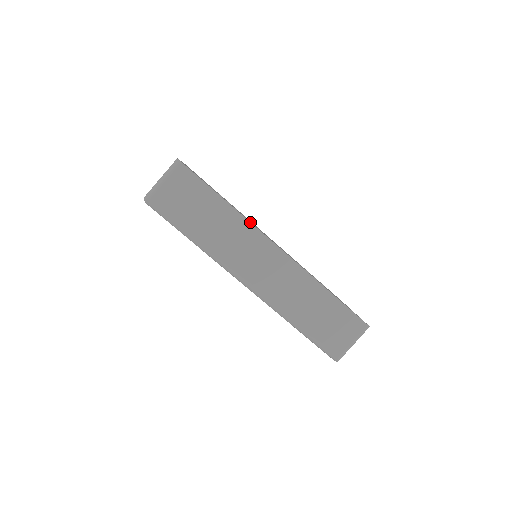
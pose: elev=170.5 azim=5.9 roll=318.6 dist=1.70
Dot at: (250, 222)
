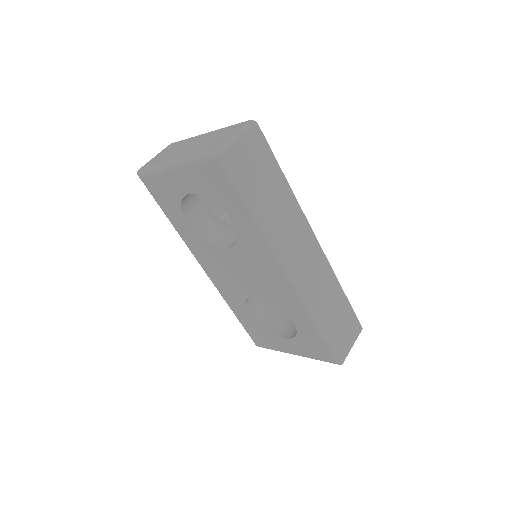
Dot at: occluded
